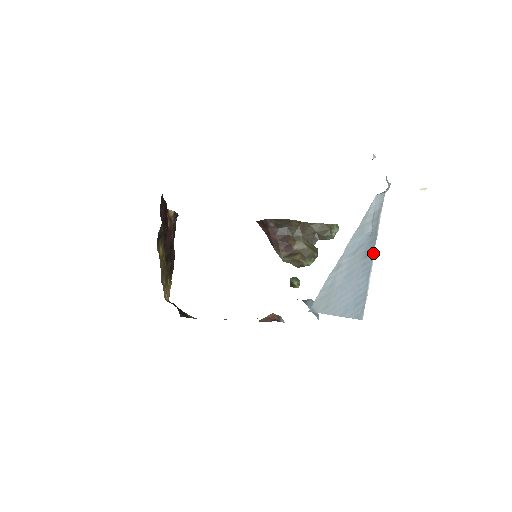
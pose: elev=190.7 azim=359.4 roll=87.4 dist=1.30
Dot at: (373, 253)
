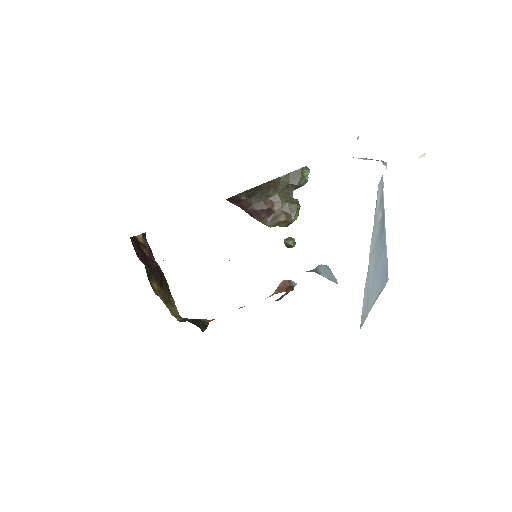
Dot at: (384, 227)
